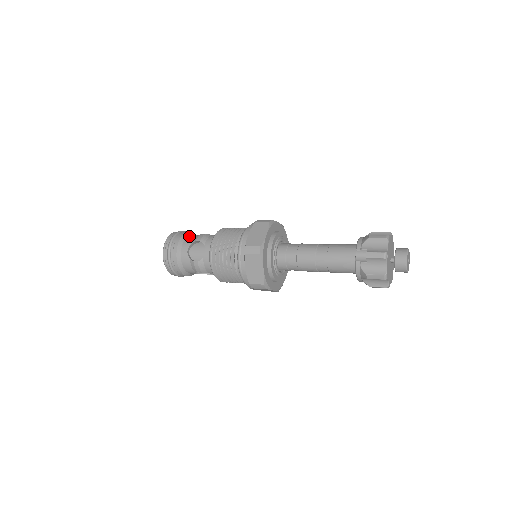
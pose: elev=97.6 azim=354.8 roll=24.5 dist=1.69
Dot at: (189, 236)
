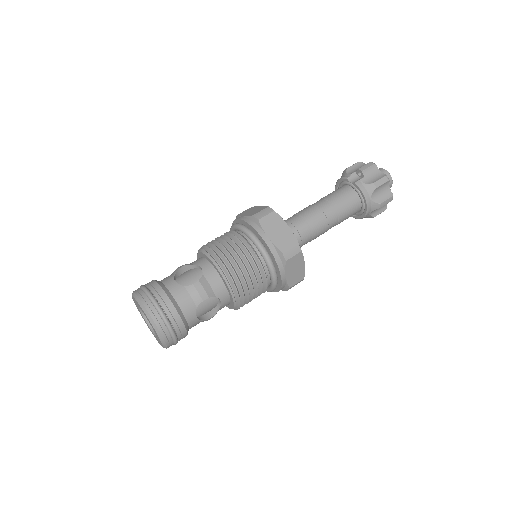
Dot at: occluded
